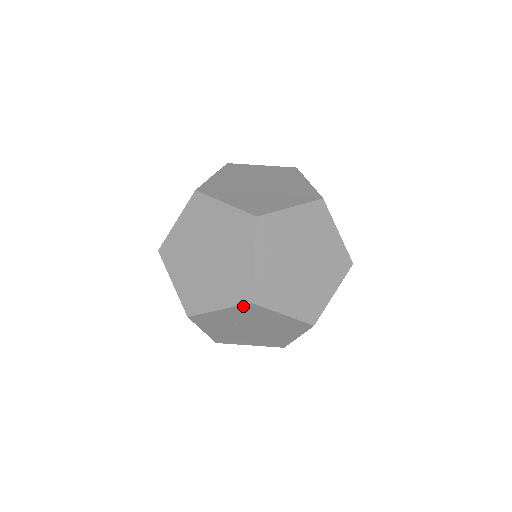
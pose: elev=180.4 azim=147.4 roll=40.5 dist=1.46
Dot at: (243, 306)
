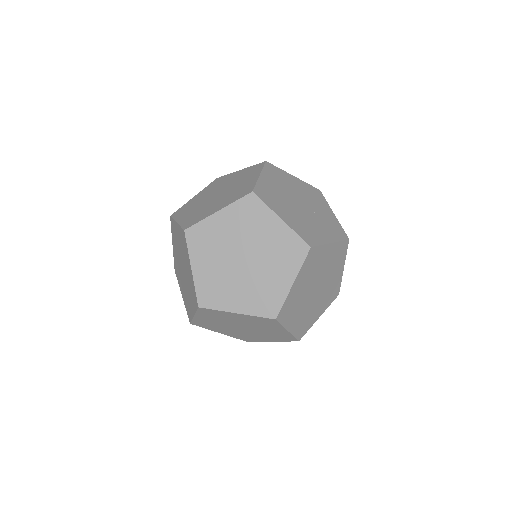
Dot at: occluded
